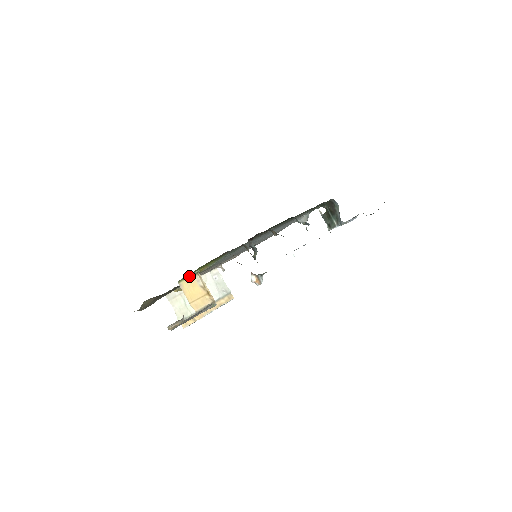
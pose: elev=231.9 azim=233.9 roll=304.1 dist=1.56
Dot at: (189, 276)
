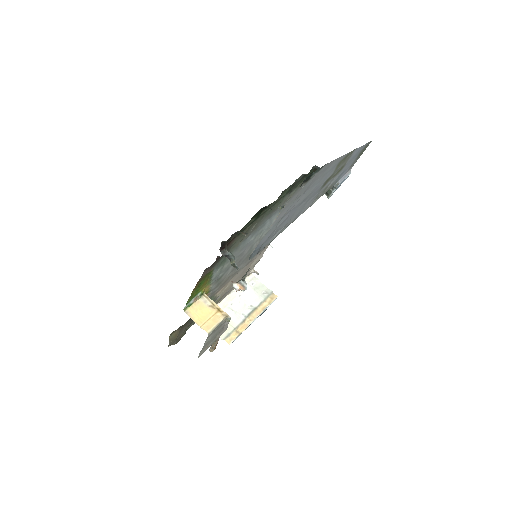
Dot at: (193, 301)
